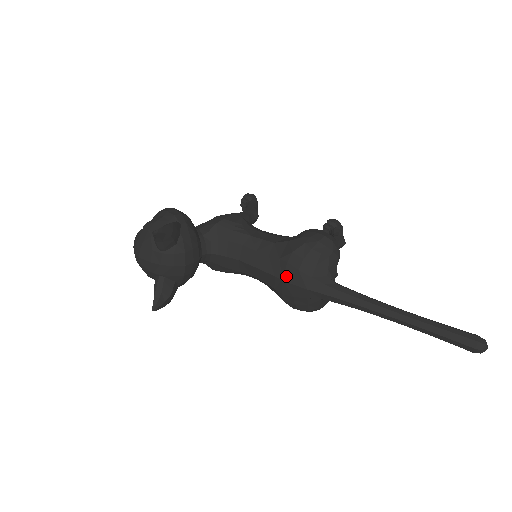
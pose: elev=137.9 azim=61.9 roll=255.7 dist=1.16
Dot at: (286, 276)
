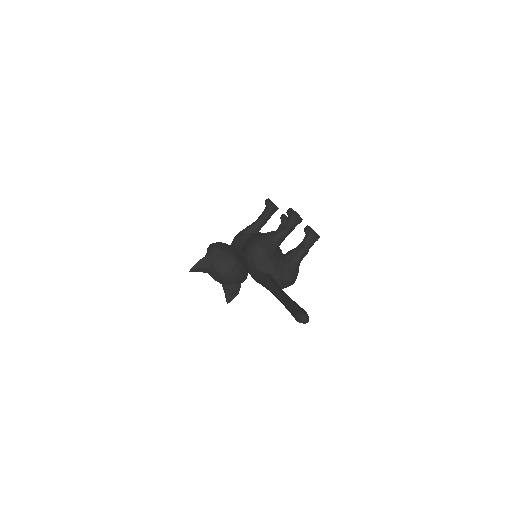
Dot at: occluded
